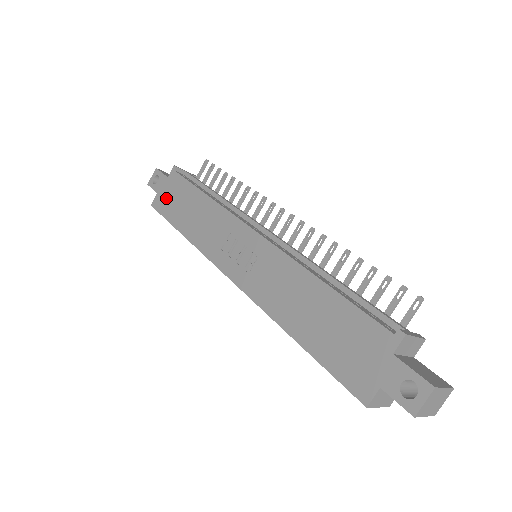
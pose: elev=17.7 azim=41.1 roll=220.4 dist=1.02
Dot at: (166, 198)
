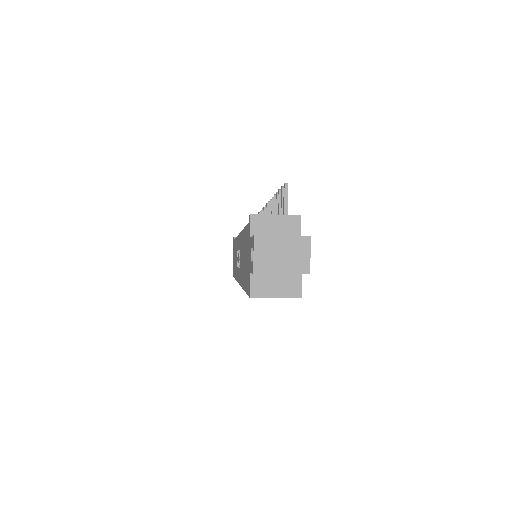
Dot at: (233, 263)
